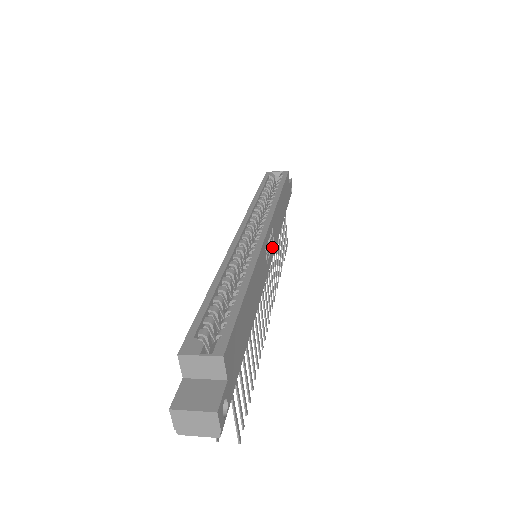
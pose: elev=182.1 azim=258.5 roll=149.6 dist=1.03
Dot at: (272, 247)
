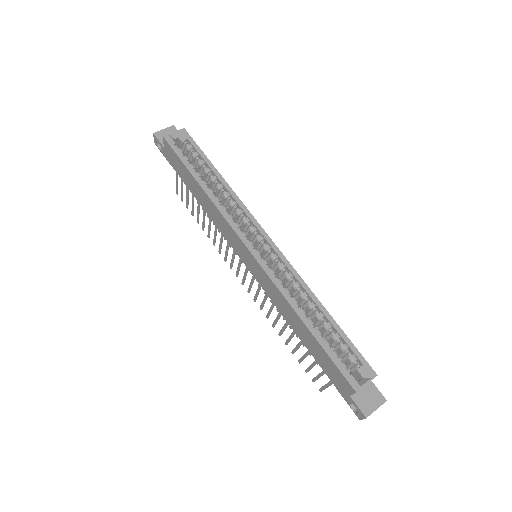
Dot at: occluded
